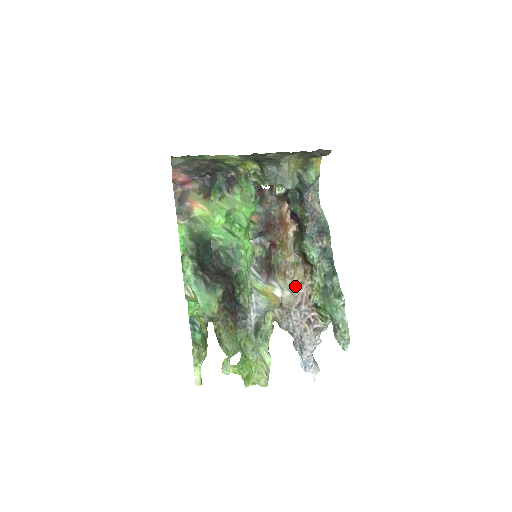
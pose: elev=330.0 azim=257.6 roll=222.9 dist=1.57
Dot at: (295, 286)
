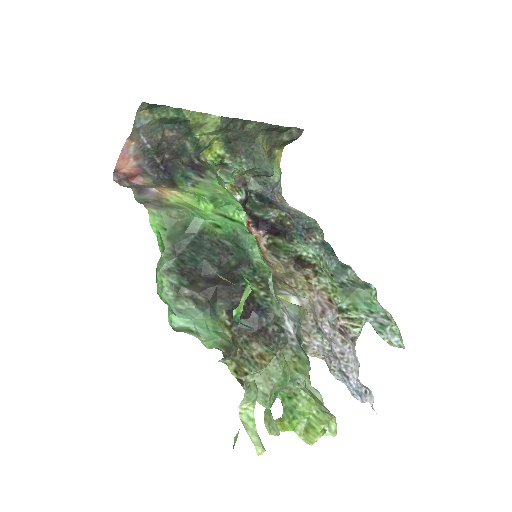
Dot at: (305, 295)
